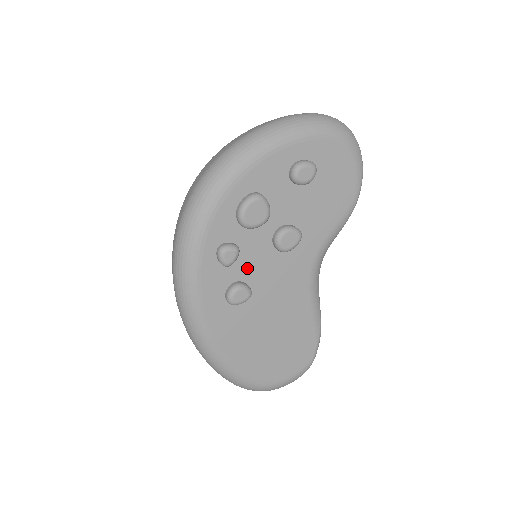
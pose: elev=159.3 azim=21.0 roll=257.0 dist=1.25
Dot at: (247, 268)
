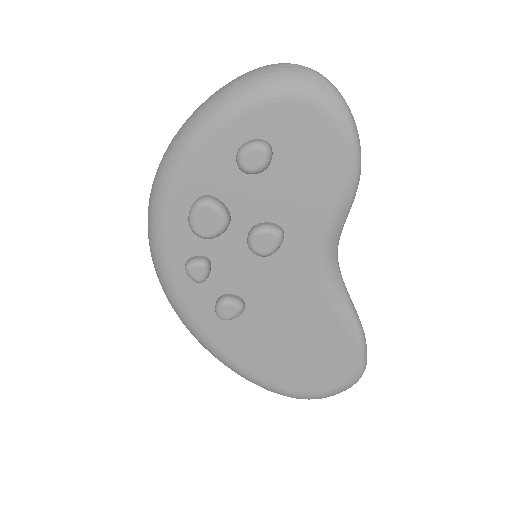
Dot at: (230, 279)
